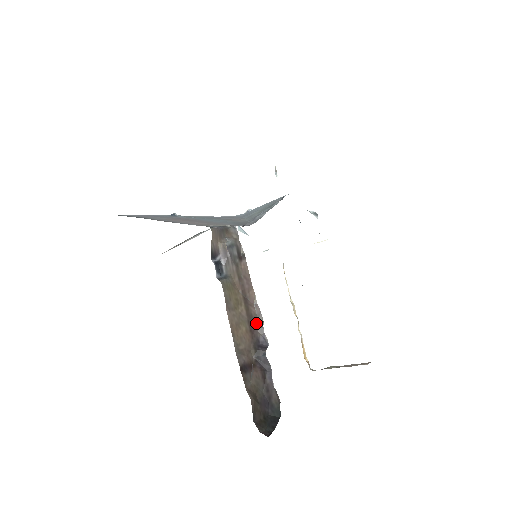
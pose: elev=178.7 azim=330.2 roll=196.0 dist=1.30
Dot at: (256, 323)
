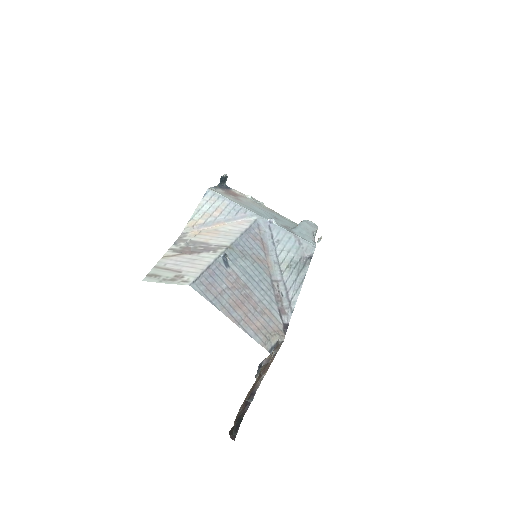
Dot at: (257, 383)
